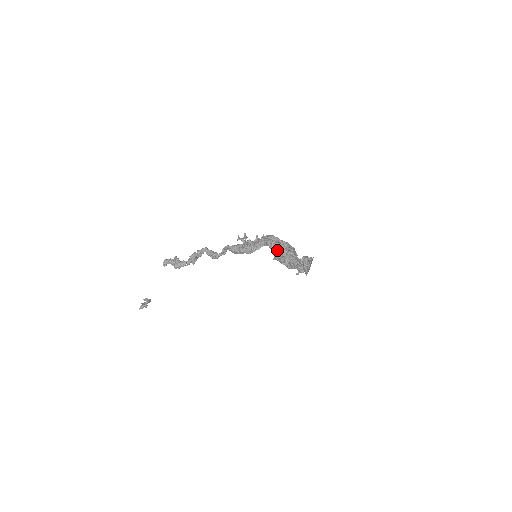
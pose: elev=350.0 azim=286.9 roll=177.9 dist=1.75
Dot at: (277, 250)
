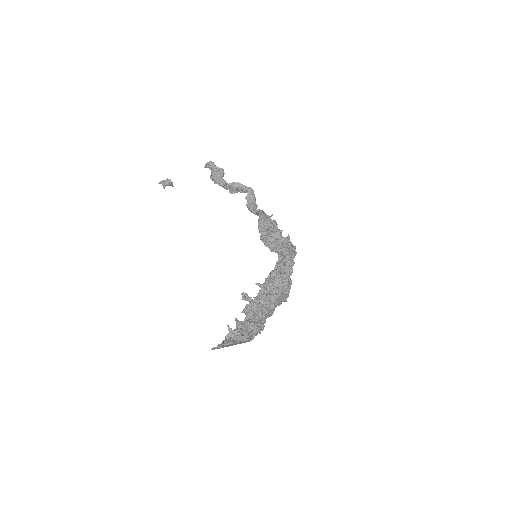
Dot at: (273, 276)
